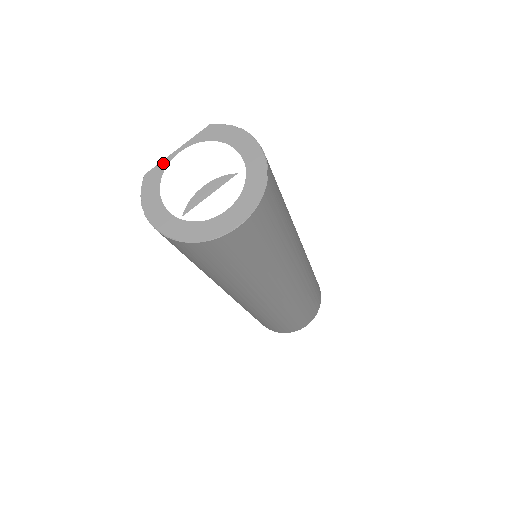
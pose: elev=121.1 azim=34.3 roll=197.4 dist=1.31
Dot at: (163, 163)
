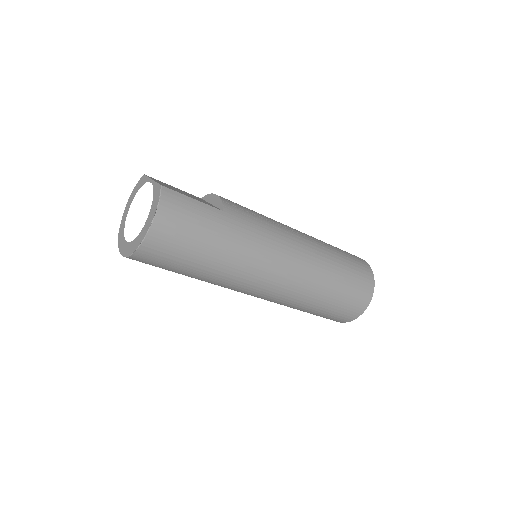
Dot at: (147, 179)
